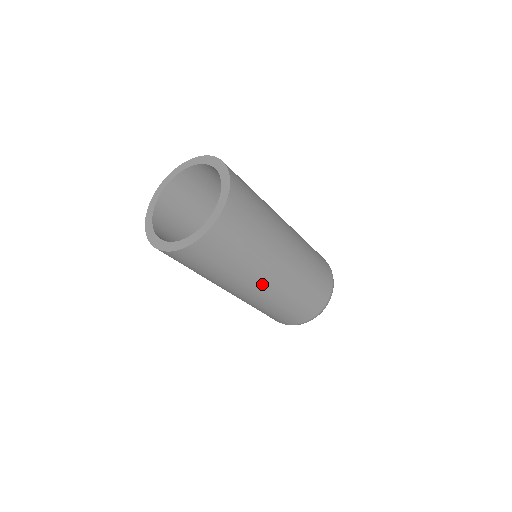
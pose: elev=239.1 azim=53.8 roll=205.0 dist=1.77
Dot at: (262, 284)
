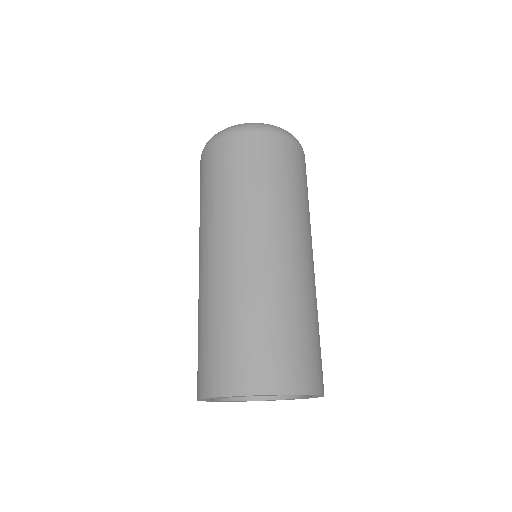
Dot at: occluded
